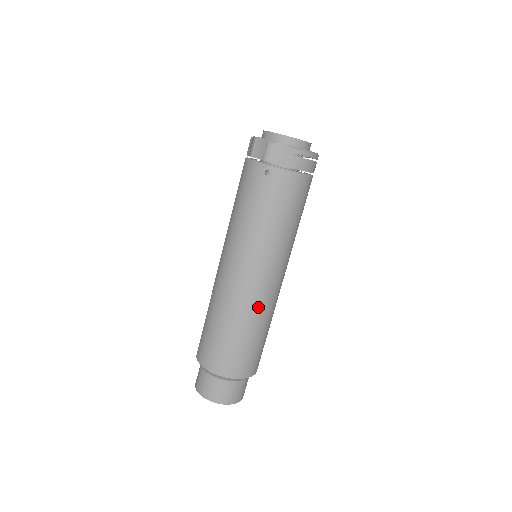
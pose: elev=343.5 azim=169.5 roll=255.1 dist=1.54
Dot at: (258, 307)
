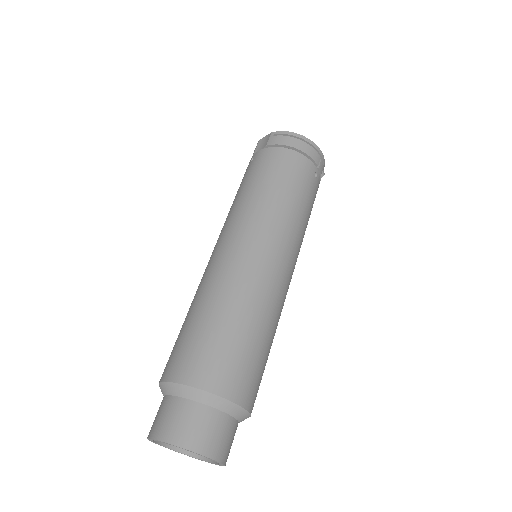
Dot at: (227, 278)
